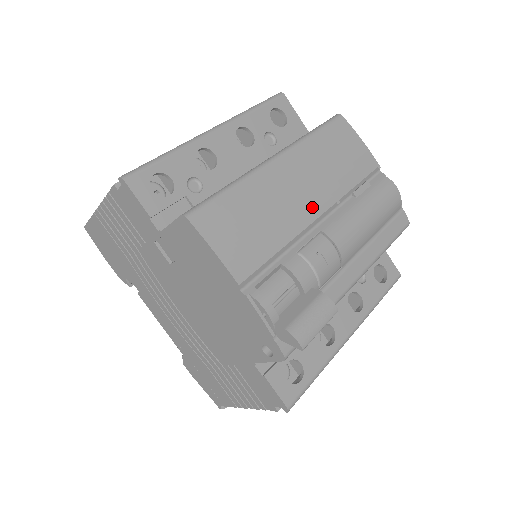
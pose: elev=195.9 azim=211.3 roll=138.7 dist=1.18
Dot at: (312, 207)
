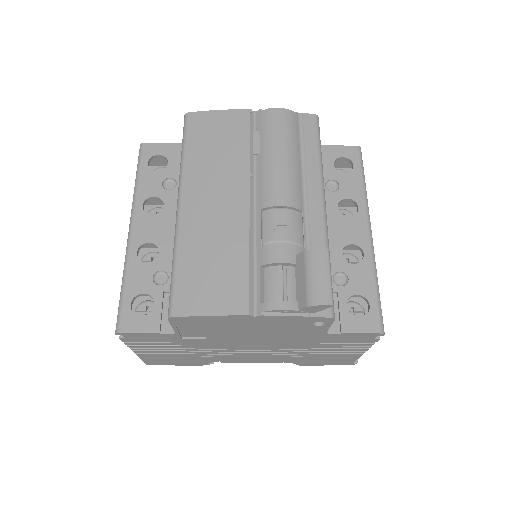
Dot at: (238, 202)
